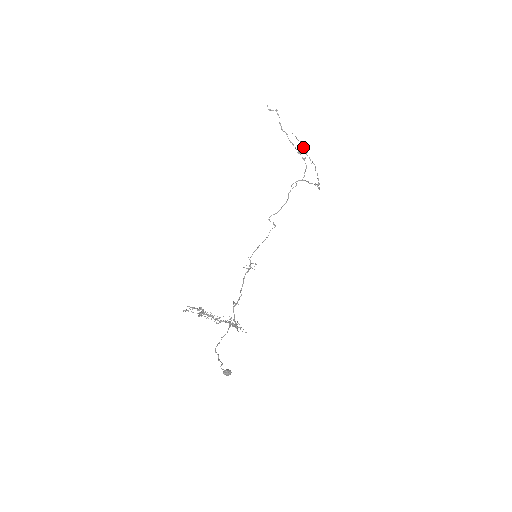
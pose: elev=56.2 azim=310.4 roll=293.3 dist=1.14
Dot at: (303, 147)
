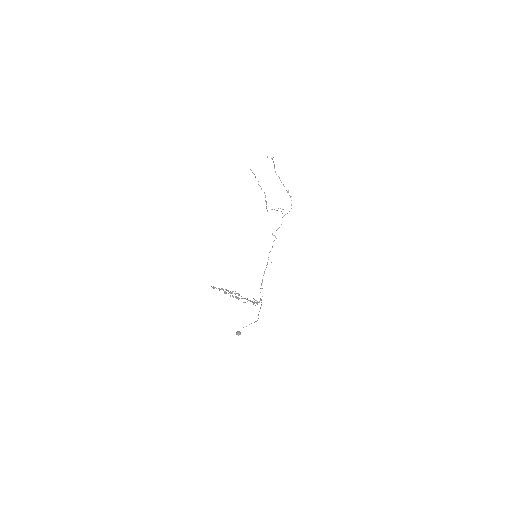
Dot at: occluded
